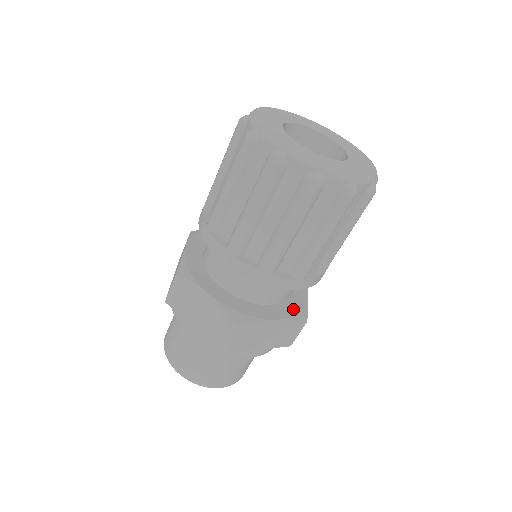
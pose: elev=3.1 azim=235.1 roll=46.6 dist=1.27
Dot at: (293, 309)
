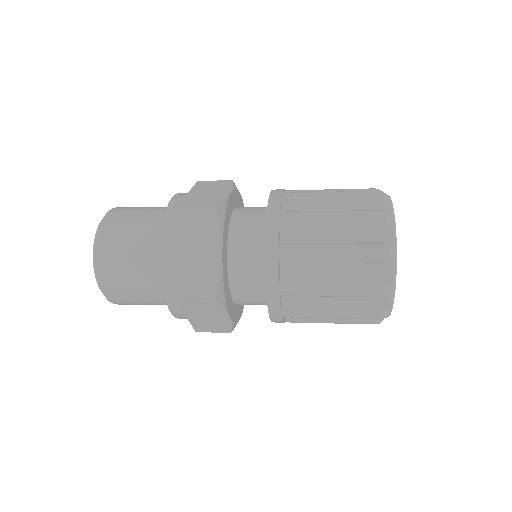
Dot at: (236, 316)
